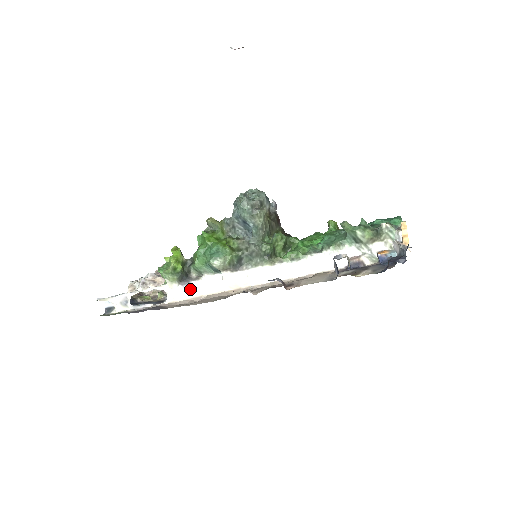
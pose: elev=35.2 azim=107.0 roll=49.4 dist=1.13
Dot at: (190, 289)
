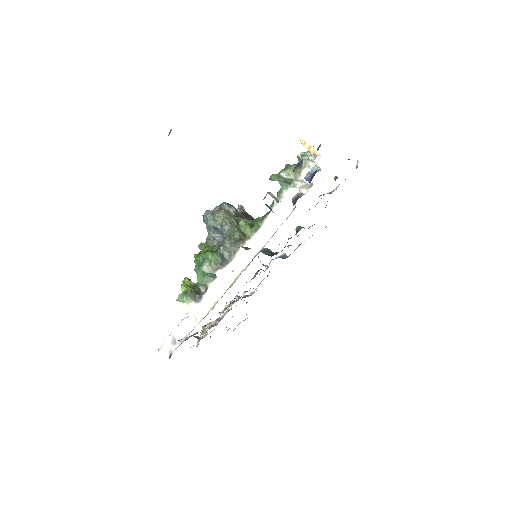
Dot at: (205, 303)
